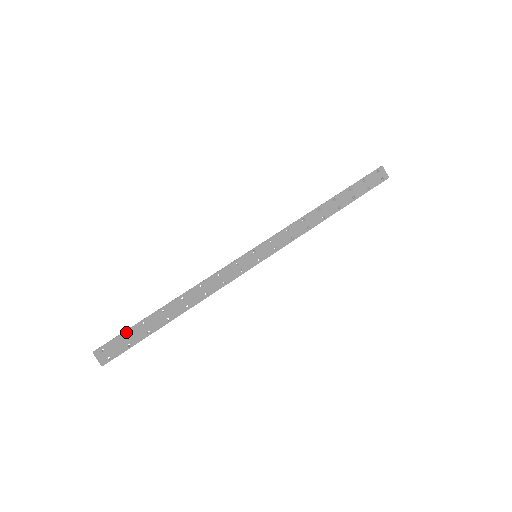
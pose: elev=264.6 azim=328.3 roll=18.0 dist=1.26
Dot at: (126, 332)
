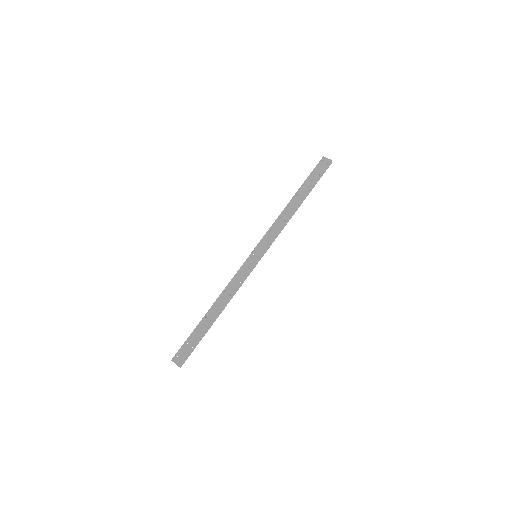
Dot at: (187, 339)
